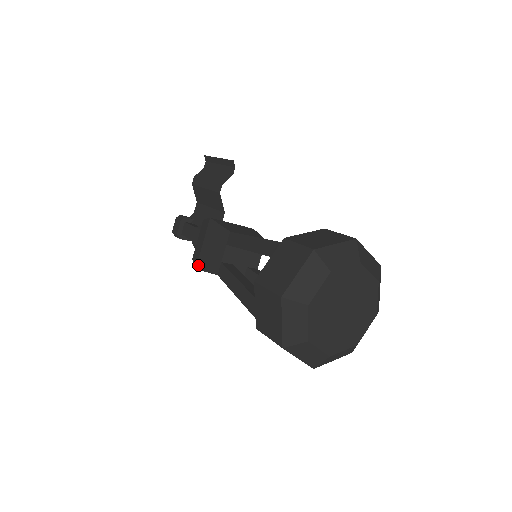
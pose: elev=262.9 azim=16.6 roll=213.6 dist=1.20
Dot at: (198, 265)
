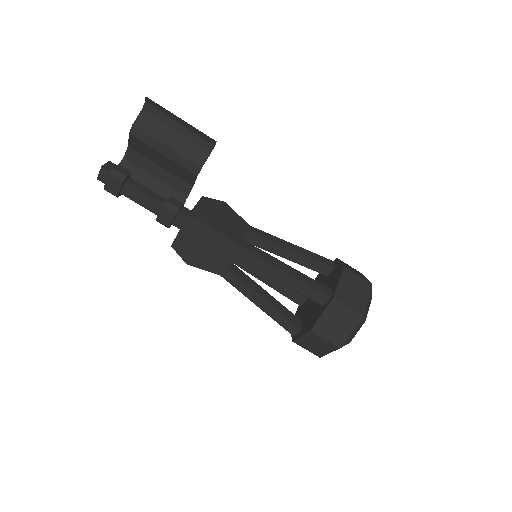
Dot at: (191, 262)
